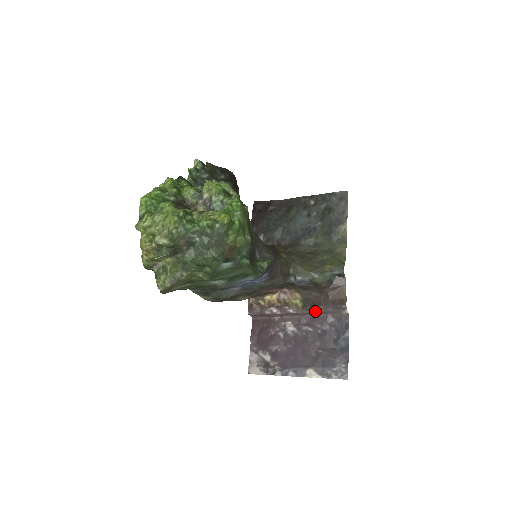
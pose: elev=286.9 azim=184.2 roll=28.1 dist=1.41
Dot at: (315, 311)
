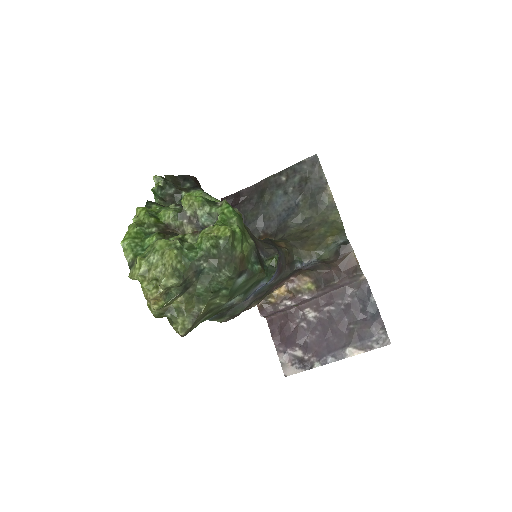
Dot at: (331, 288)
